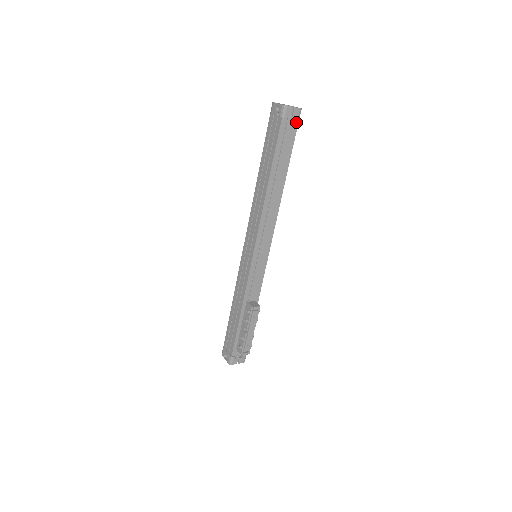
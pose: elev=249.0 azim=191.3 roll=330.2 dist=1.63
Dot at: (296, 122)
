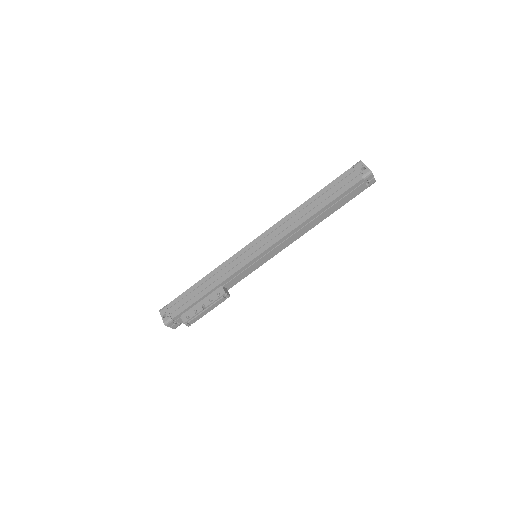
Dot at: (366, 187)
